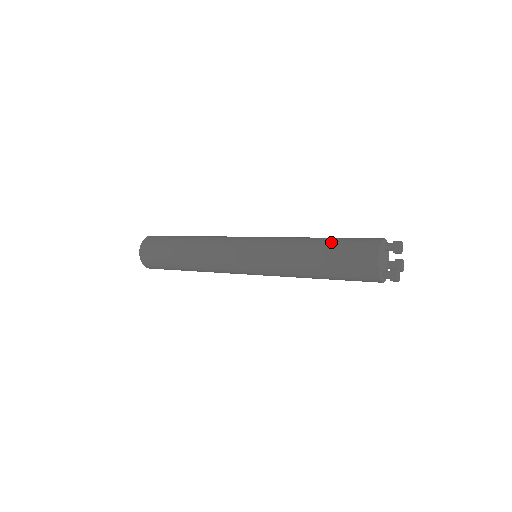
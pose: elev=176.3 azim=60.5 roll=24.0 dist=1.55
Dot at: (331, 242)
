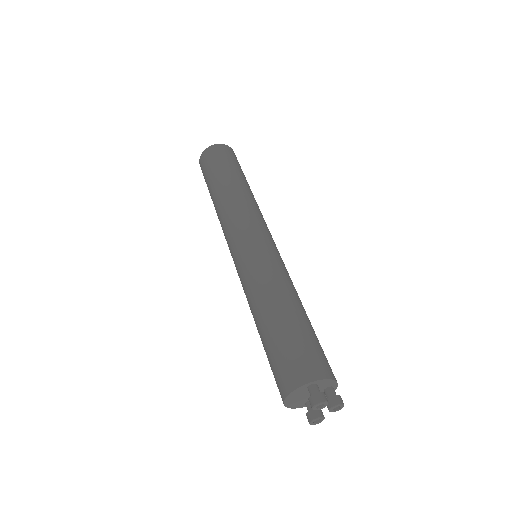
Dot at: (267, 337)
